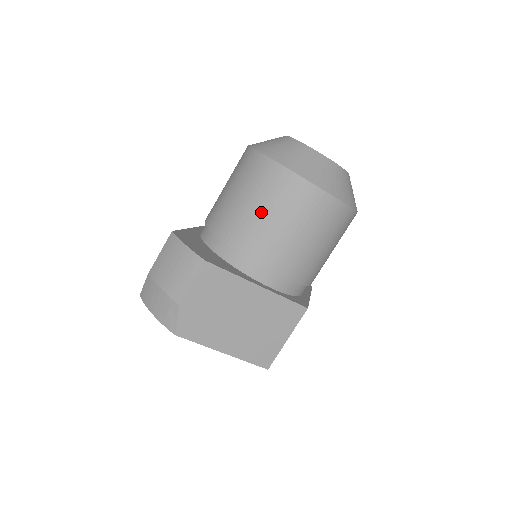
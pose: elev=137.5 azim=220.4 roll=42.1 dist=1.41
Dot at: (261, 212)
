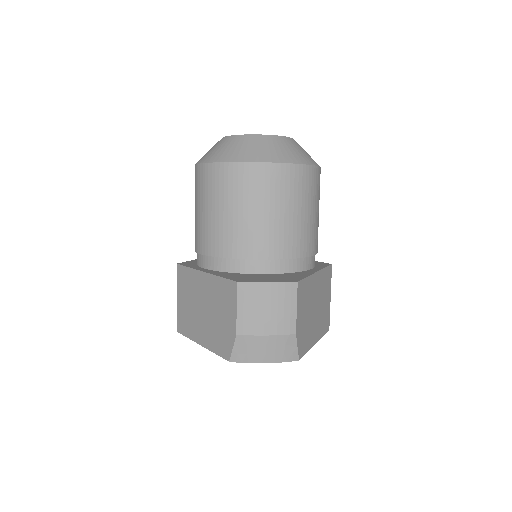
Dot at: (288, 213)
